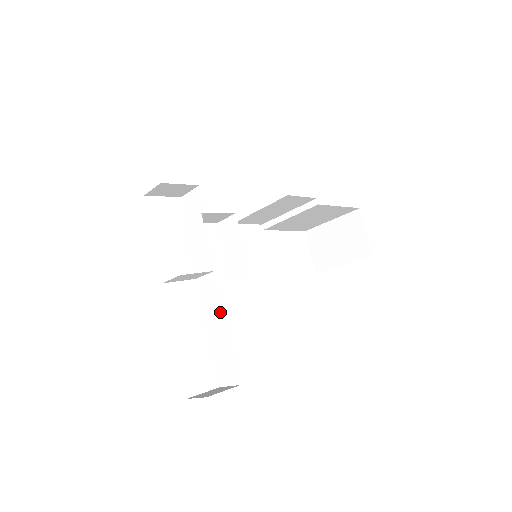
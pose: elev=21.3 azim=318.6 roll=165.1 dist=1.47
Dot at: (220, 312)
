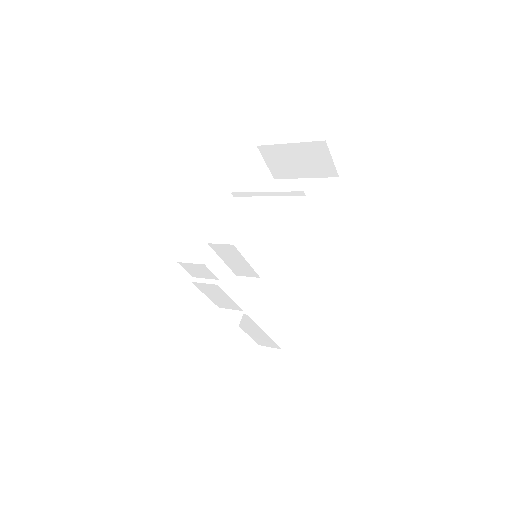
Dot at: (254, 326)
